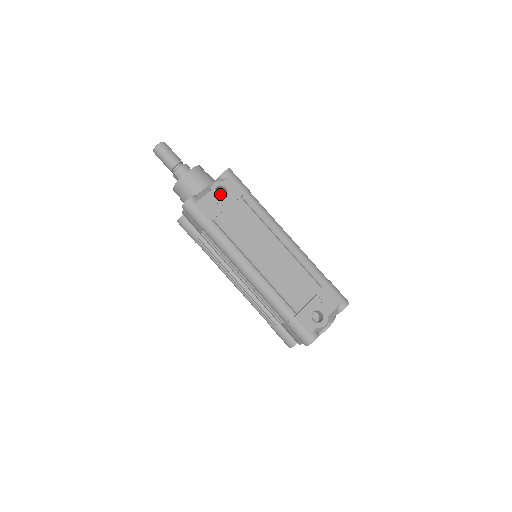
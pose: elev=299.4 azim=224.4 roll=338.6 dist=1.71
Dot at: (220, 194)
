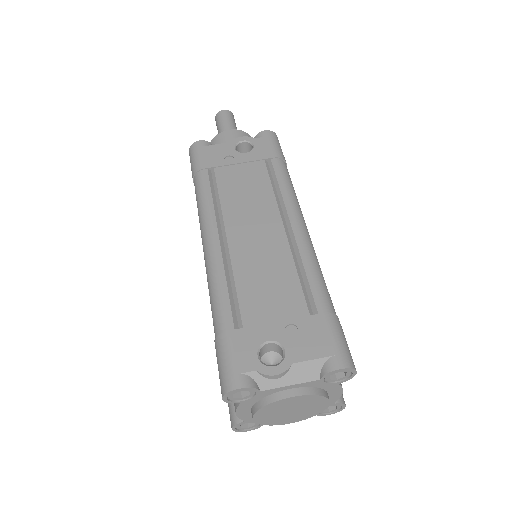
Dot at: occluded
